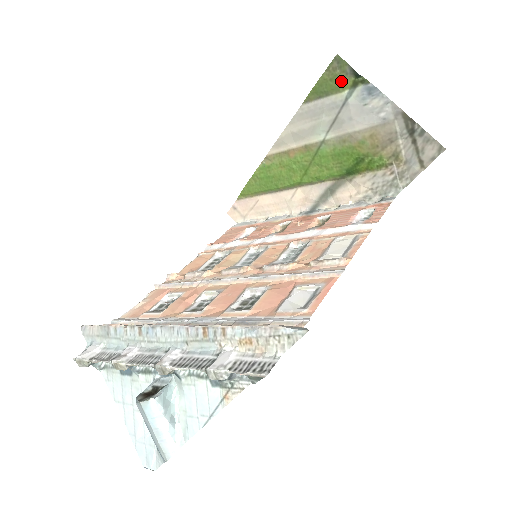
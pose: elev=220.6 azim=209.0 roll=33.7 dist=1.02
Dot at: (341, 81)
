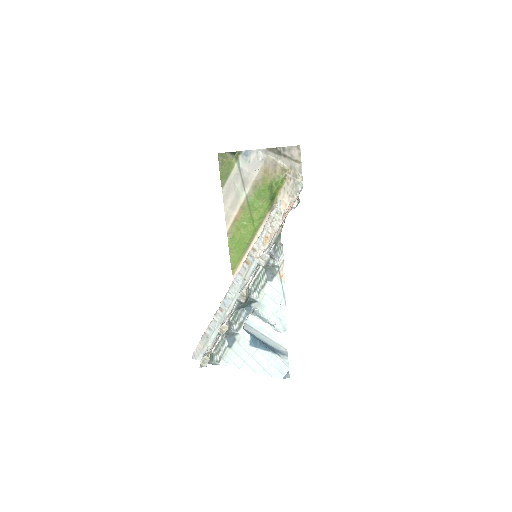
Dot at: (230, 162)
